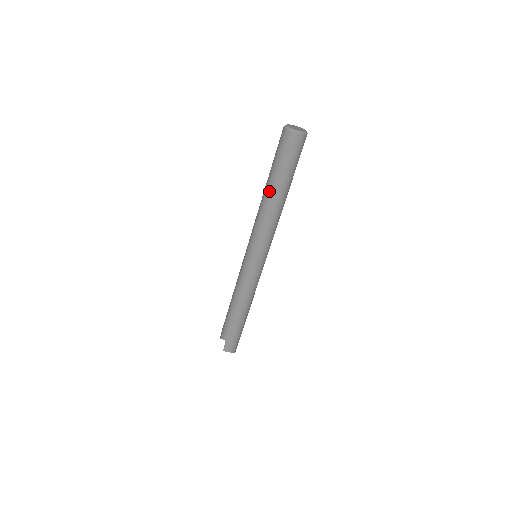
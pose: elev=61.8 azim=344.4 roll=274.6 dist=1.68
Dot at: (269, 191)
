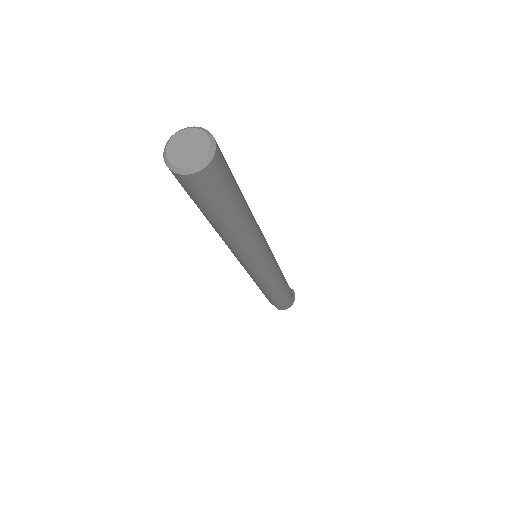
Dot at: (213, 227)
